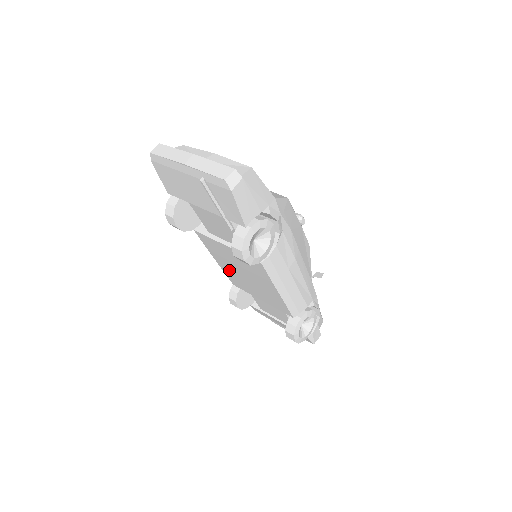
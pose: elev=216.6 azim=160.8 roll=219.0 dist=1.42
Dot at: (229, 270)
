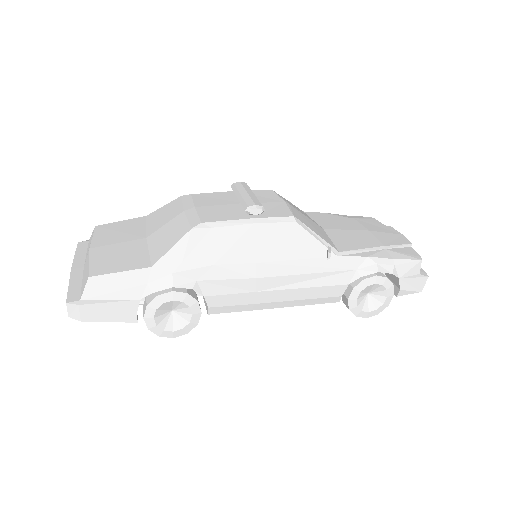
Dot at: occluded
